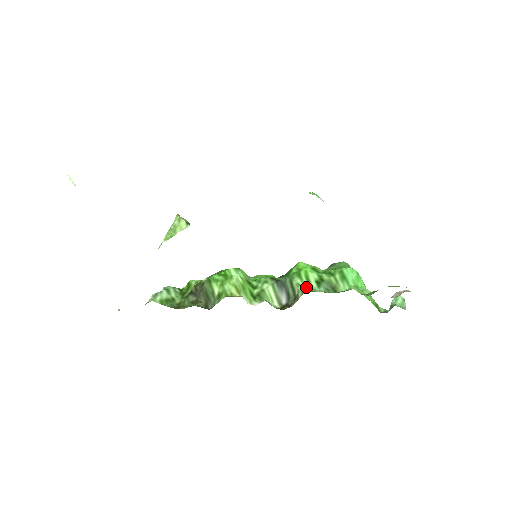
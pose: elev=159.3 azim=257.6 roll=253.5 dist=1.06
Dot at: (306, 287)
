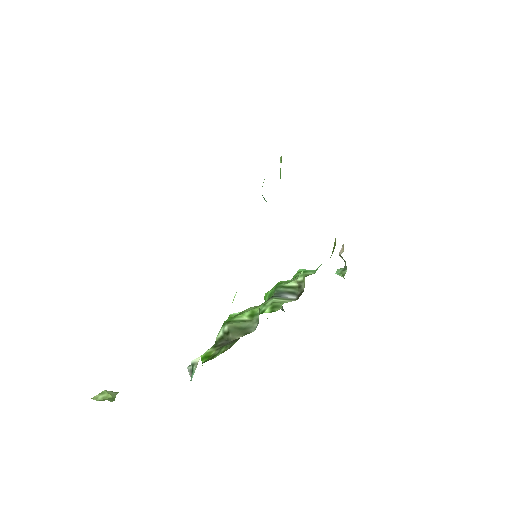
Dot at: (296, 279)
